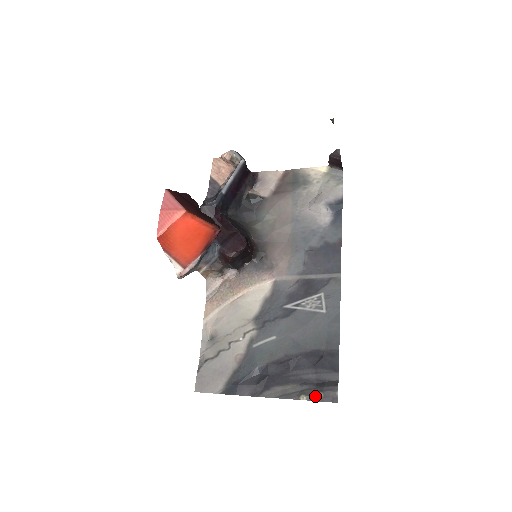
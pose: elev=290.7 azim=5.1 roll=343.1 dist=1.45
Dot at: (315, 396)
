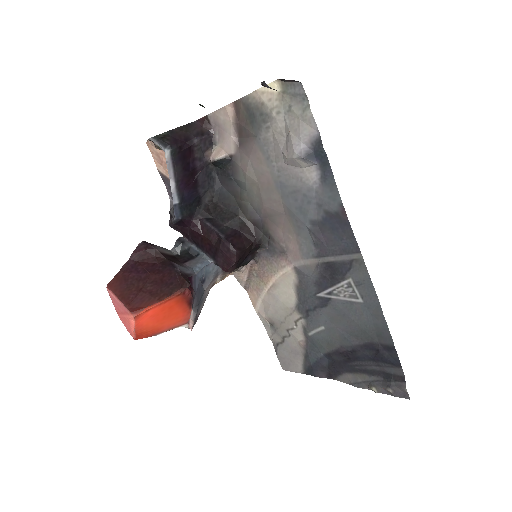
Dot at: (385, 390)
